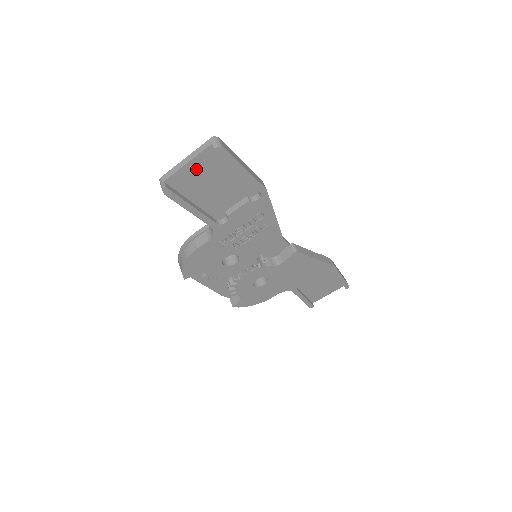
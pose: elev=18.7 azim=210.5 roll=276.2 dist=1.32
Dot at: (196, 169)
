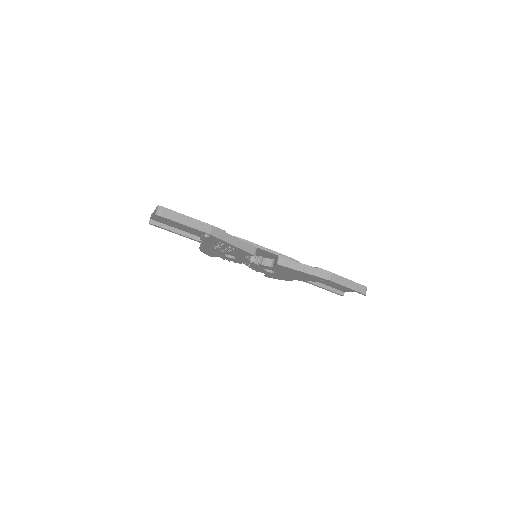
Dot at: occluded
